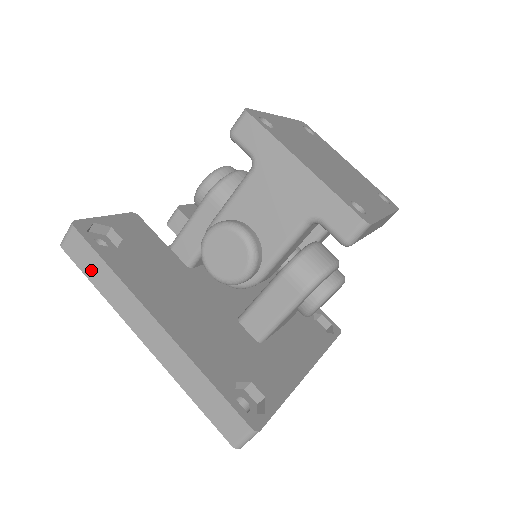
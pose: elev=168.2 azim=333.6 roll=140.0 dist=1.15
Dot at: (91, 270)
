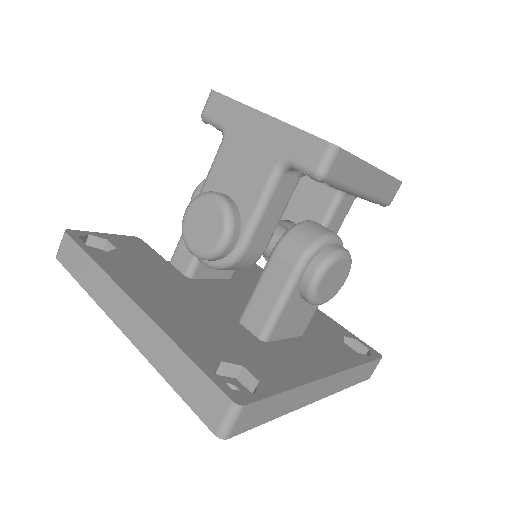
Dot at: (79, 270)
